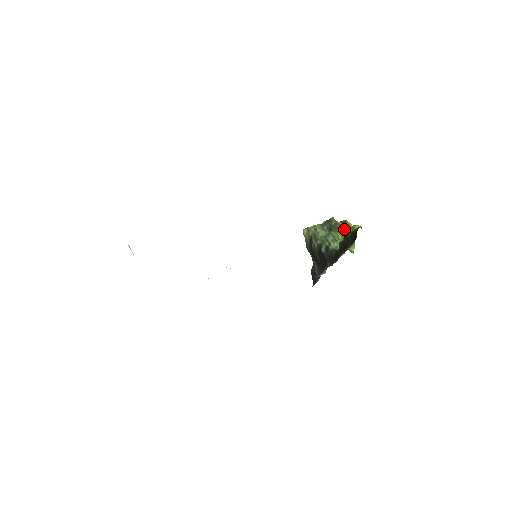
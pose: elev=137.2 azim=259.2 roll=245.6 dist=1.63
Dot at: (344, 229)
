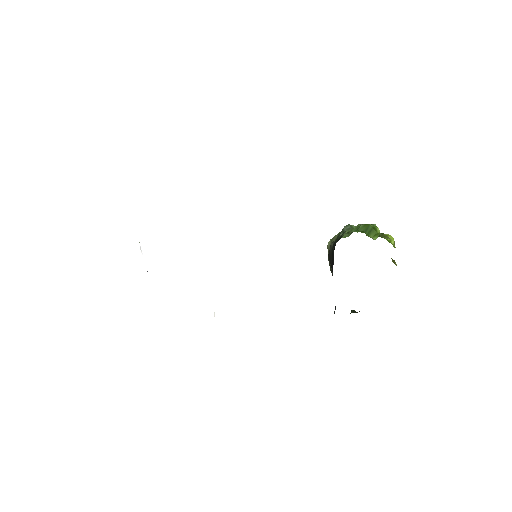
Dot at: occluded
